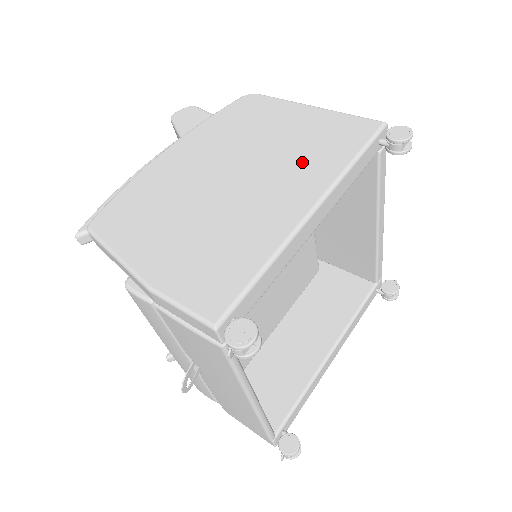
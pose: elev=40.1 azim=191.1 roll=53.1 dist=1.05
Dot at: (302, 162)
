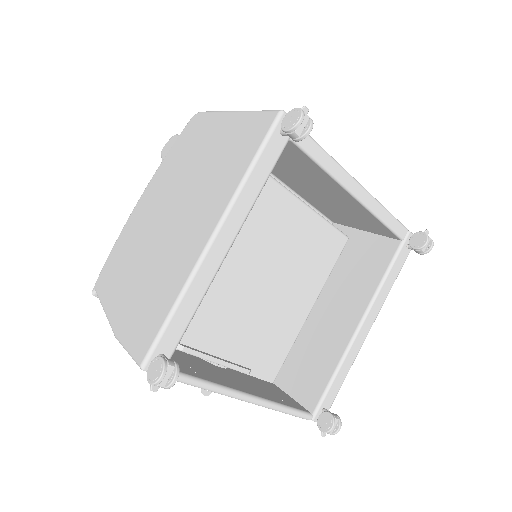
Dot at: (214, 184)
